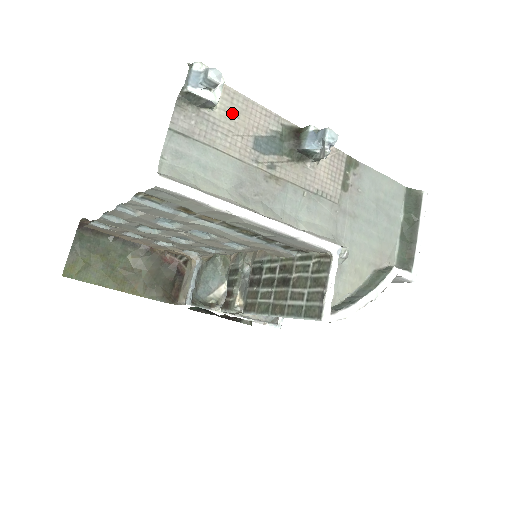
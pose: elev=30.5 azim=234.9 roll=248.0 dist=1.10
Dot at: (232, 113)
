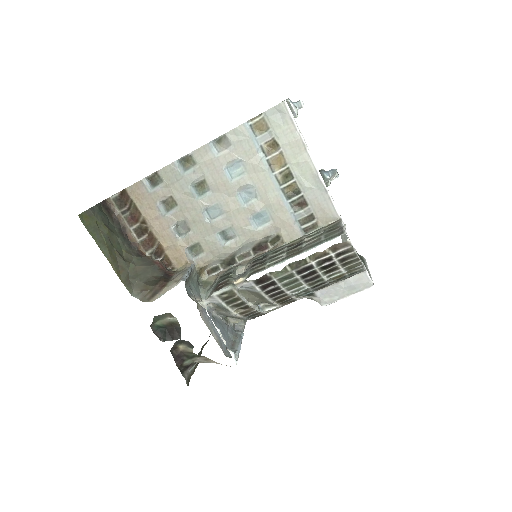
Dot at: occluded
